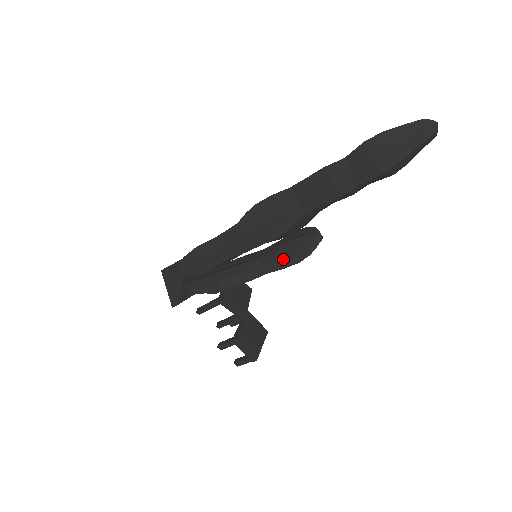
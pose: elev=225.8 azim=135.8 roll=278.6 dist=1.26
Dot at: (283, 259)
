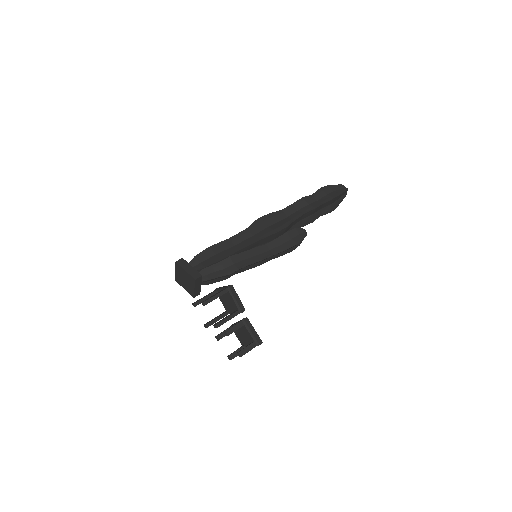
Dot at: (285, 244)
